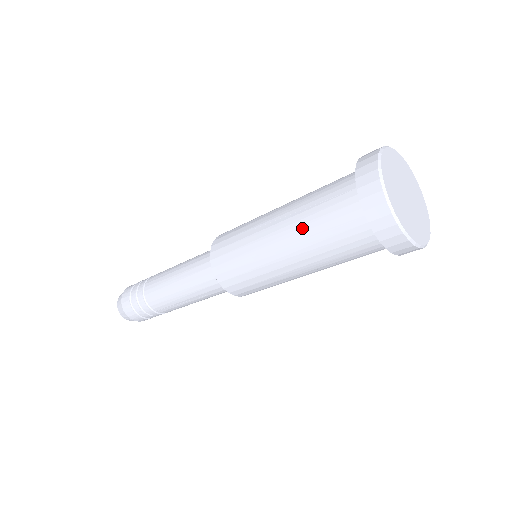
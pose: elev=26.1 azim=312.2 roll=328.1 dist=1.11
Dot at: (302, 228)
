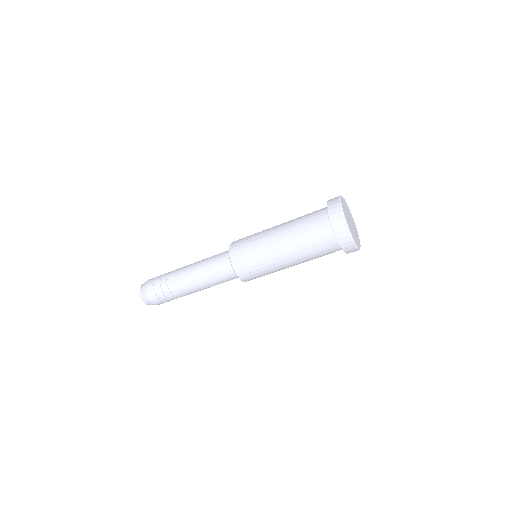
Dot at: (293, 225)
